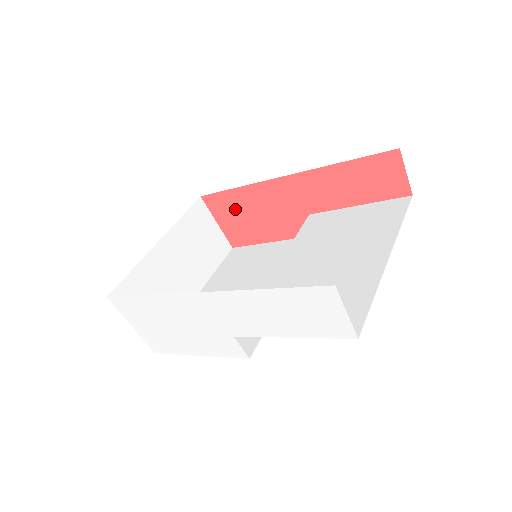
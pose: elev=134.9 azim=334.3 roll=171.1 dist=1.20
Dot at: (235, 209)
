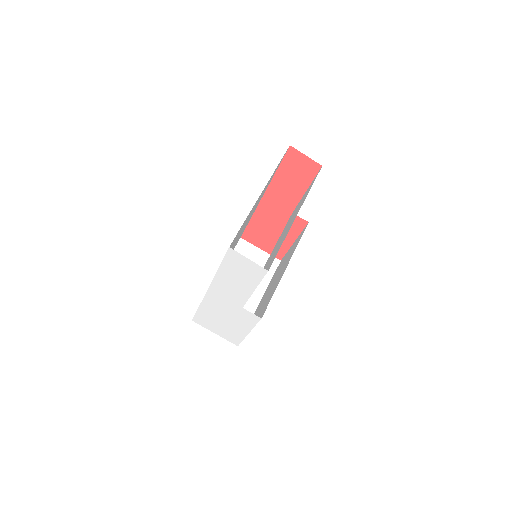
Dot at: (260, 234)
